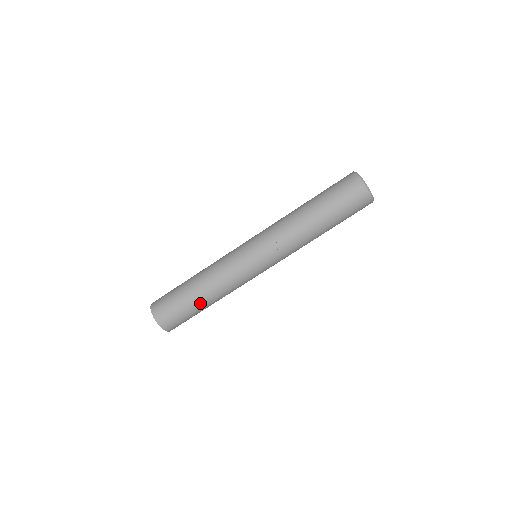
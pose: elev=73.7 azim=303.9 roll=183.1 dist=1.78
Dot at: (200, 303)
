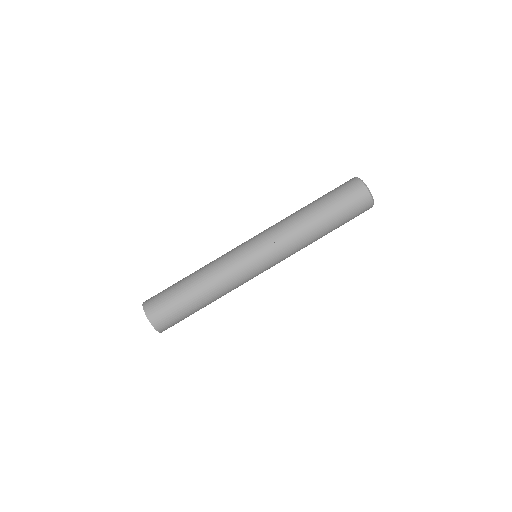
Dot at: (196, 301)
